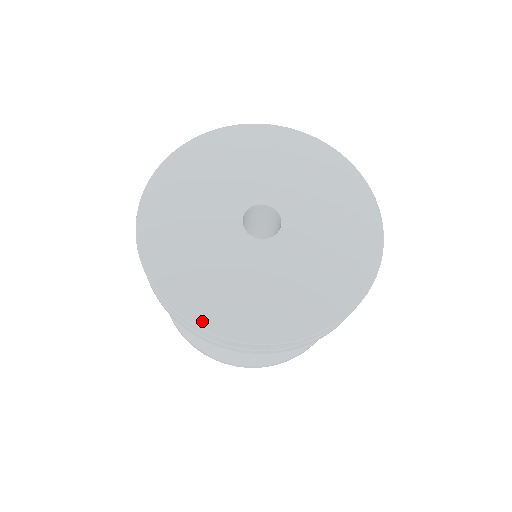
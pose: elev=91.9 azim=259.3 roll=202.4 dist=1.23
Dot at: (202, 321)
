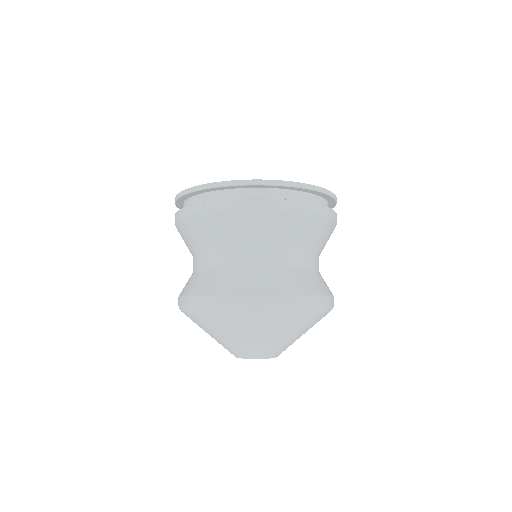
Dot at: (228, 182)
